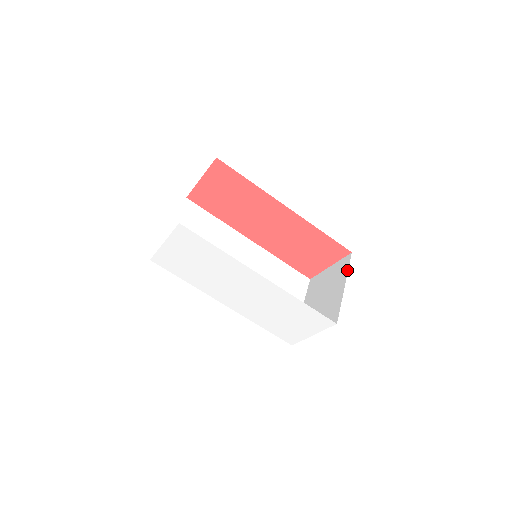
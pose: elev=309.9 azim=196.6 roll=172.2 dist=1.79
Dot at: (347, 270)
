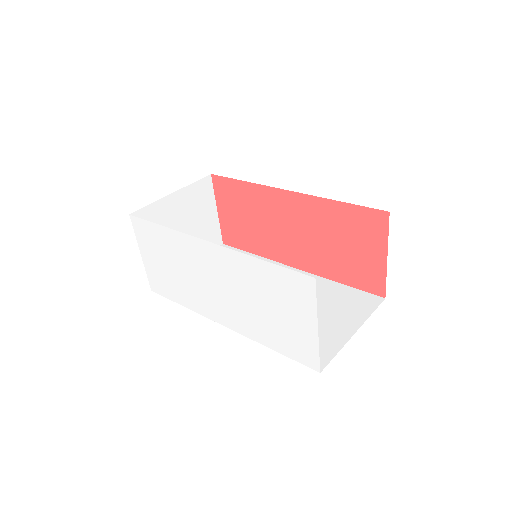
Dot at: occluded
